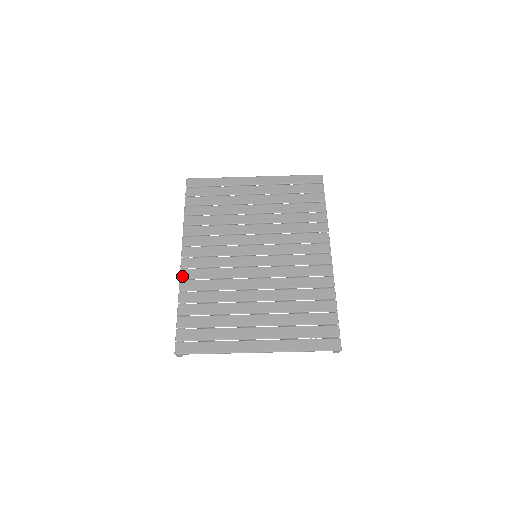
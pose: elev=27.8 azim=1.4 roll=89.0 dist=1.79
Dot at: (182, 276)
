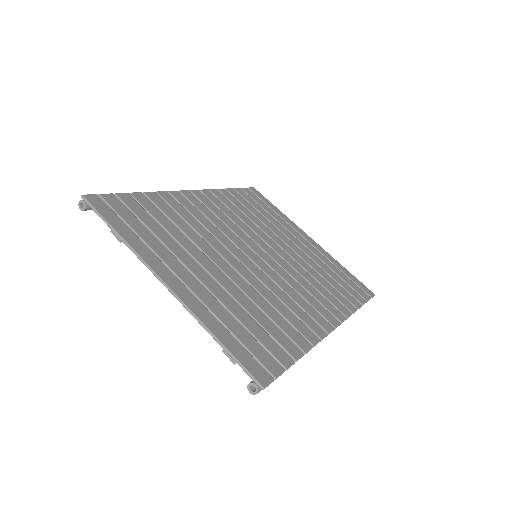
Dot at: (173, 192)
